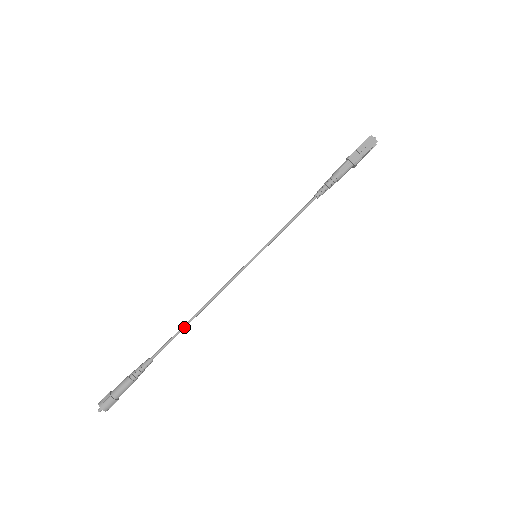
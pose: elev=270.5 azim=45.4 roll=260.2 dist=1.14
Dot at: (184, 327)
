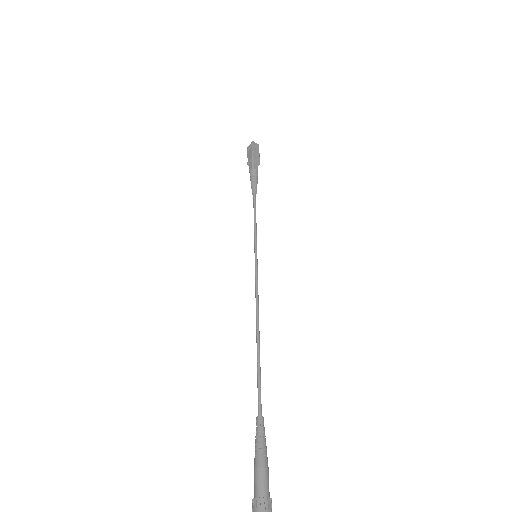
Dot at: occluded
